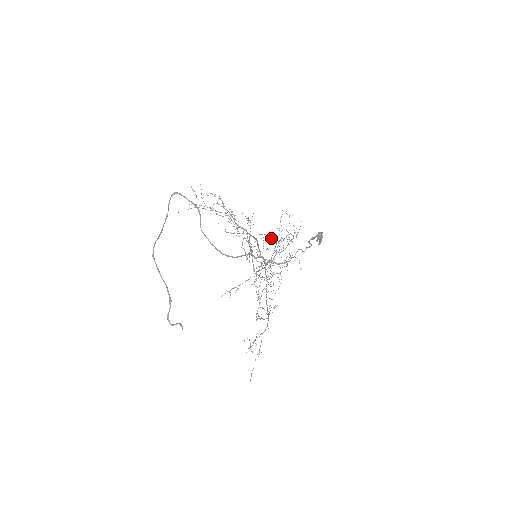
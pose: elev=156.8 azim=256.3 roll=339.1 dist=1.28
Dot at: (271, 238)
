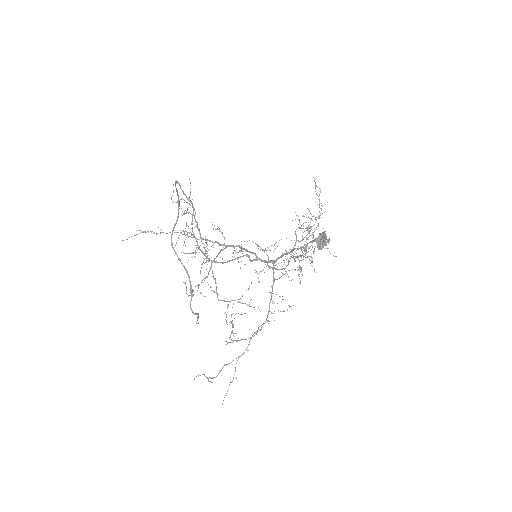
Dot at: occluded
